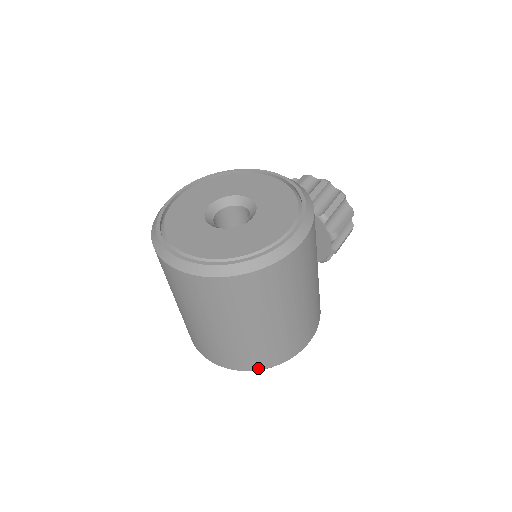
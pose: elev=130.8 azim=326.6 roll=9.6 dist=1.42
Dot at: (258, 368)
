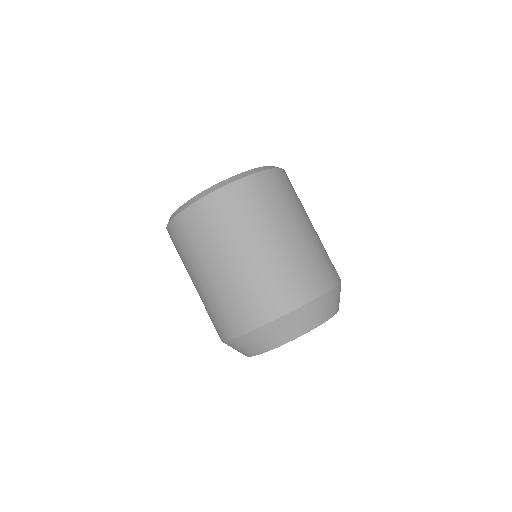
Dot at: (318, 293)
